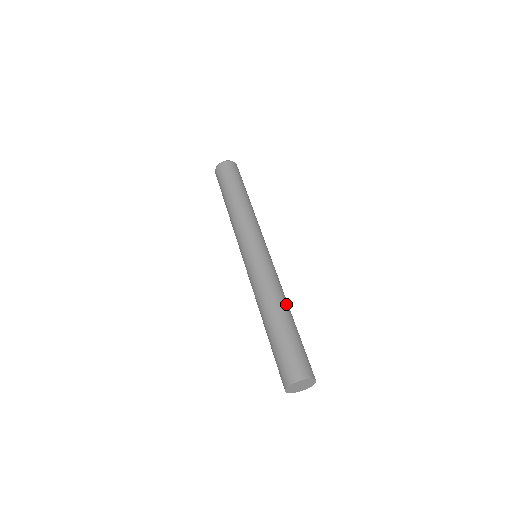
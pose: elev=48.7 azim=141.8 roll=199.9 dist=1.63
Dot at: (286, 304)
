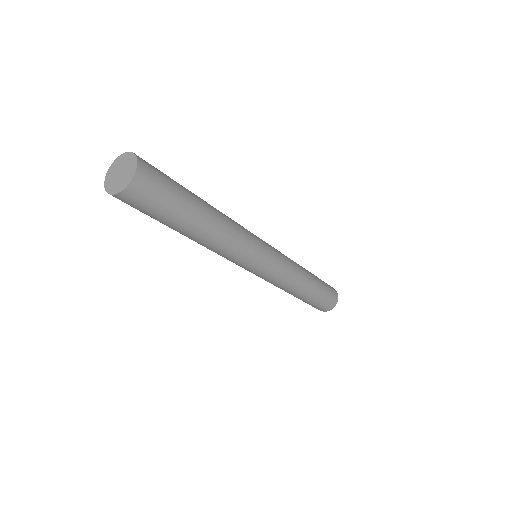
Dot at: occluded
